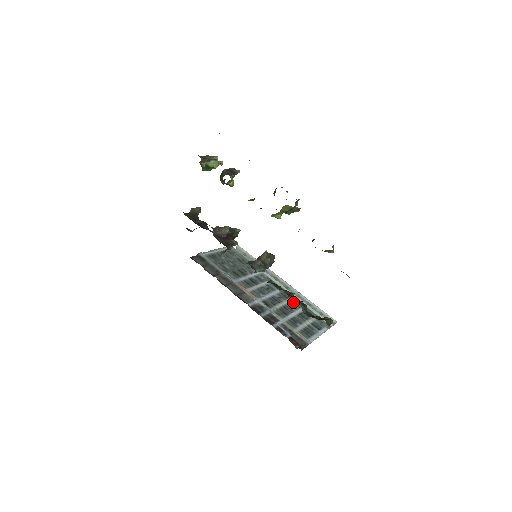
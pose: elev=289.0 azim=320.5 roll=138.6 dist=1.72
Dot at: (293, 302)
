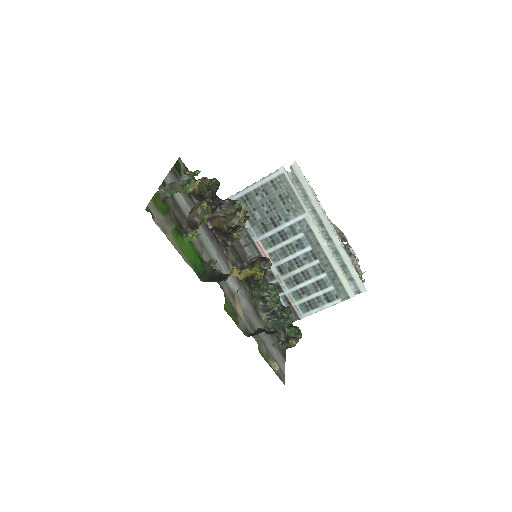
Dot at: (320, 264)
